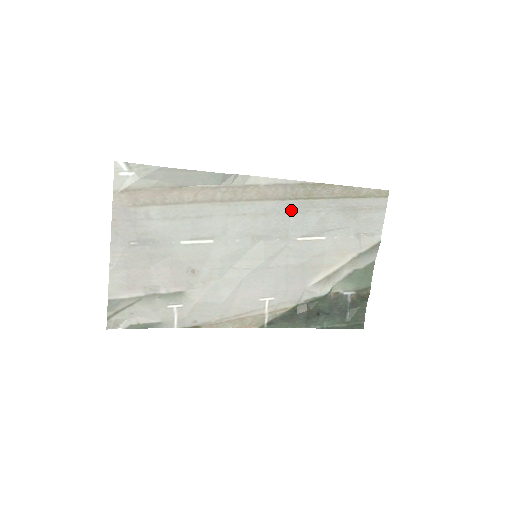
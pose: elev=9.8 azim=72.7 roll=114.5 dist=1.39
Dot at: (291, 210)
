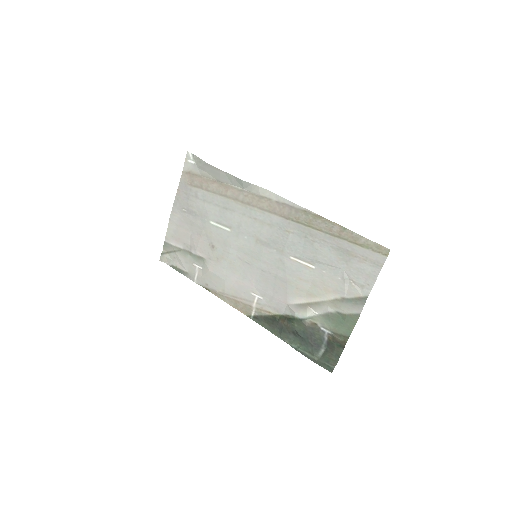
Dot at: (291, 230)
